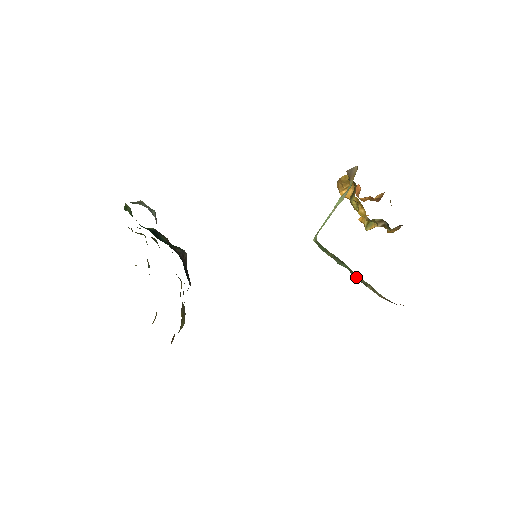
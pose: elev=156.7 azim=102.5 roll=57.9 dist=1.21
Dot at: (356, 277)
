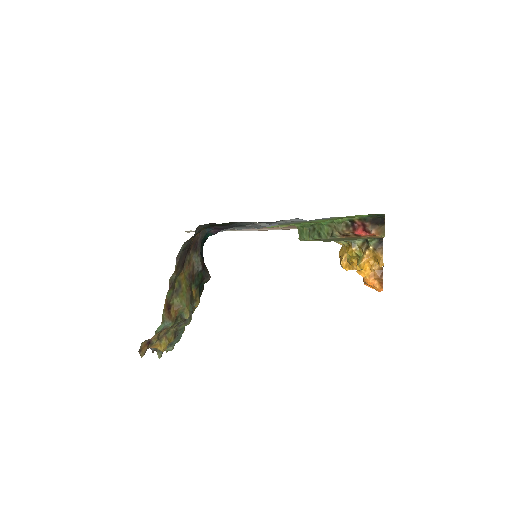
Dot at: (325, 233)
